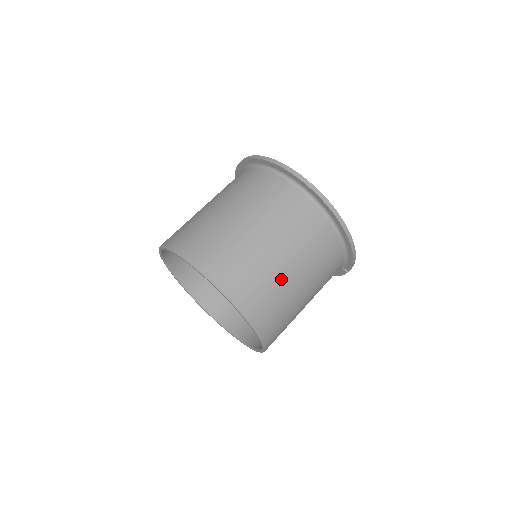
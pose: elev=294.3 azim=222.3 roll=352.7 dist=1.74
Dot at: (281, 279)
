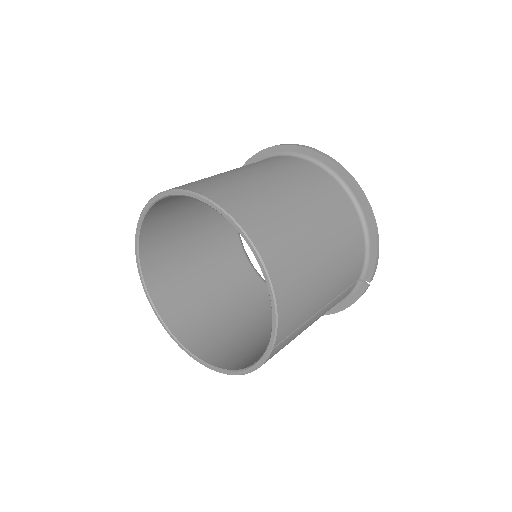
Dot at: (300, 227)
